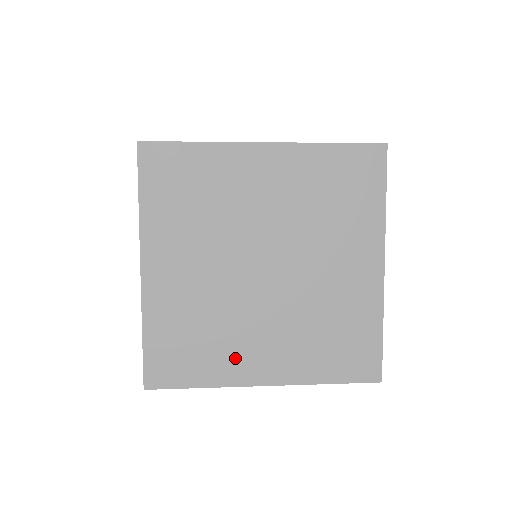
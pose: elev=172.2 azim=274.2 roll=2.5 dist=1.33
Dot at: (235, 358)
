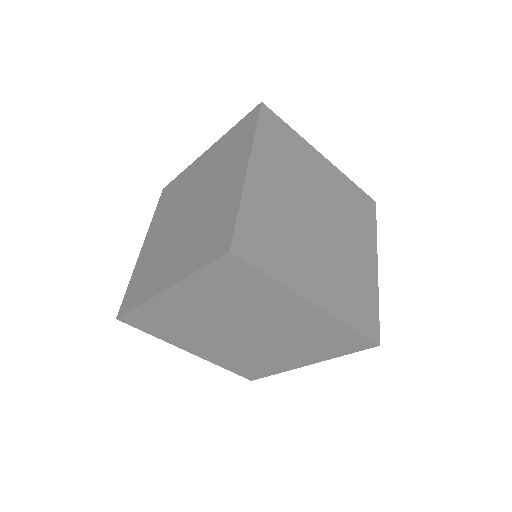
Dot at: (297, 269)
